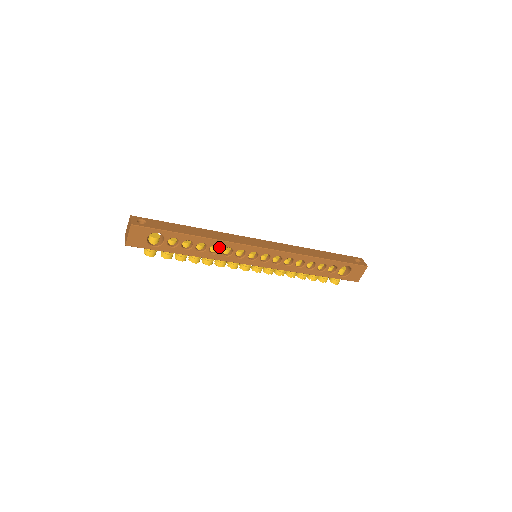
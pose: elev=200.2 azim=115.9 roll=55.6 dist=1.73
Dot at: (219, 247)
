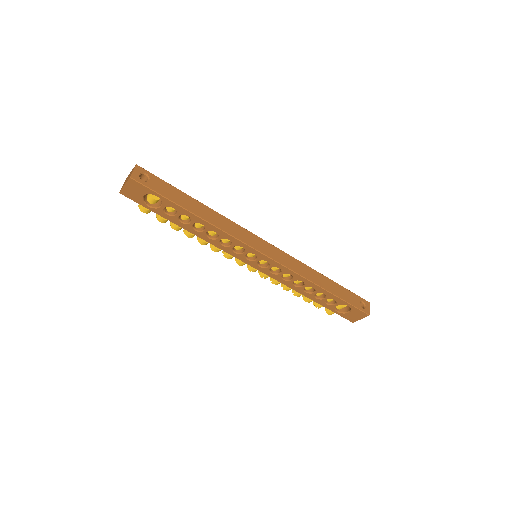
Dot at: (218, 234)
